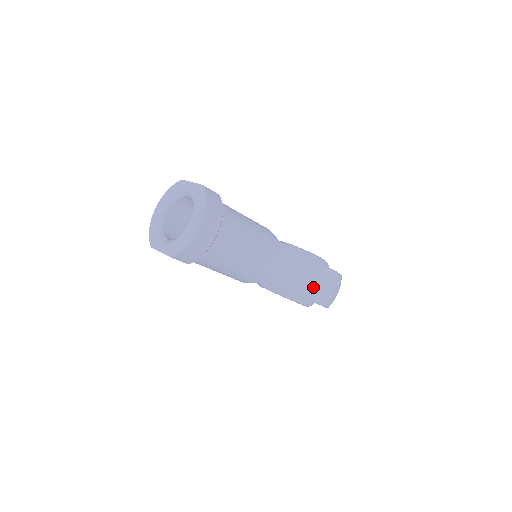
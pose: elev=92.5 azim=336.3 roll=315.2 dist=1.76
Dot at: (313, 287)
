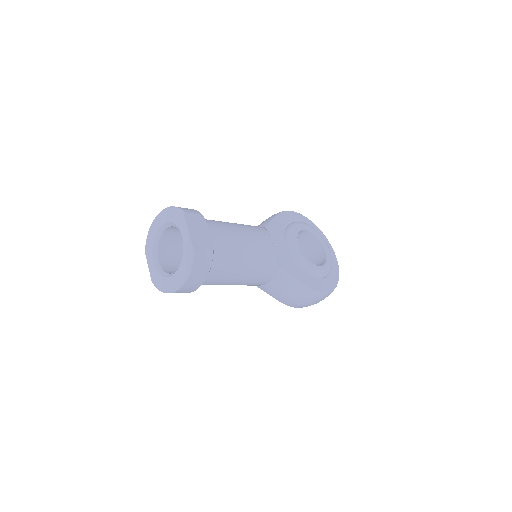
Dot at: (295, 303)
